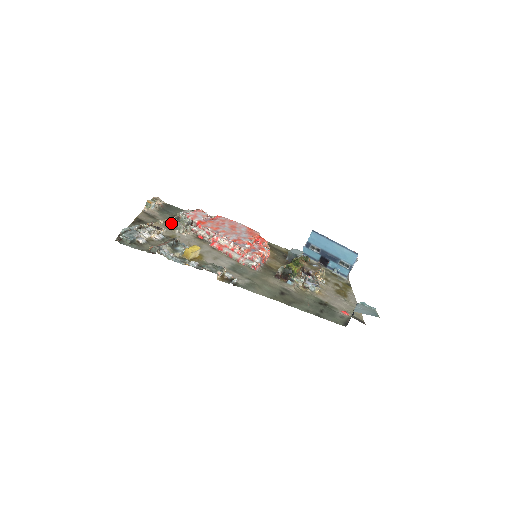
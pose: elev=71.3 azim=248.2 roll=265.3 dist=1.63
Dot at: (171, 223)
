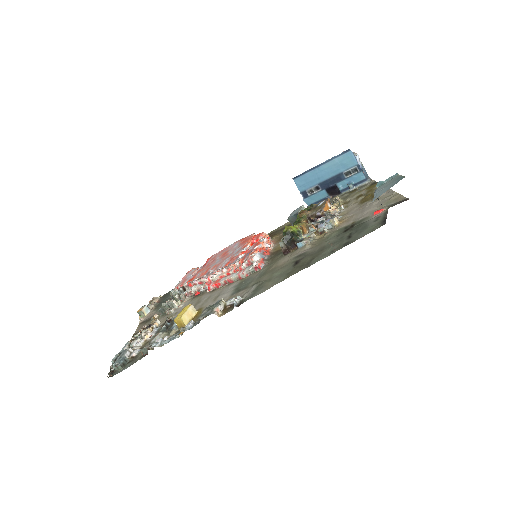
Dot at: (163, 309)
